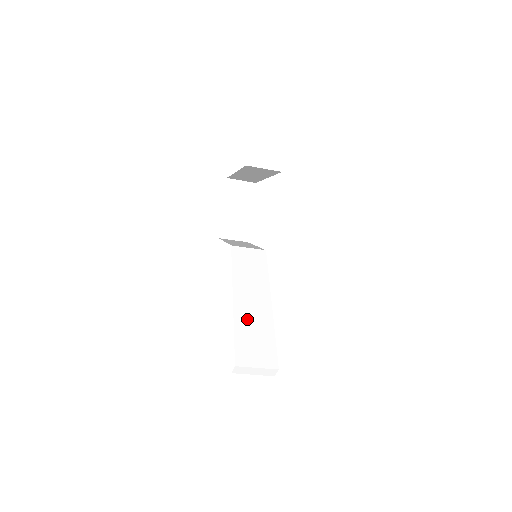
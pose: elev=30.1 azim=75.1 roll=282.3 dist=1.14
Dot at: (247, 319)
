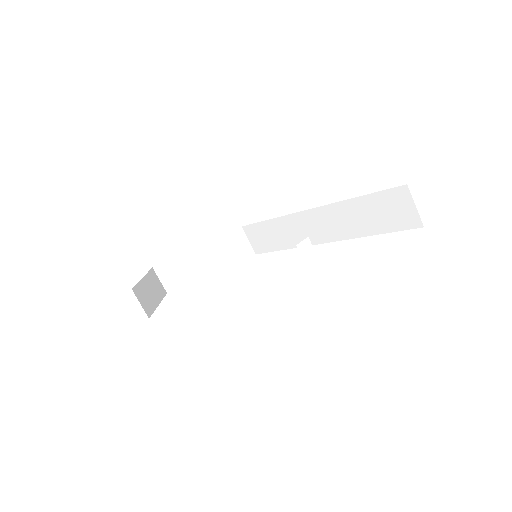
Dot at: occluded
